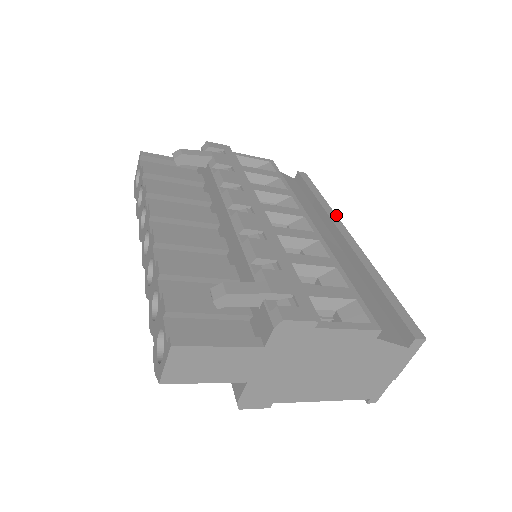
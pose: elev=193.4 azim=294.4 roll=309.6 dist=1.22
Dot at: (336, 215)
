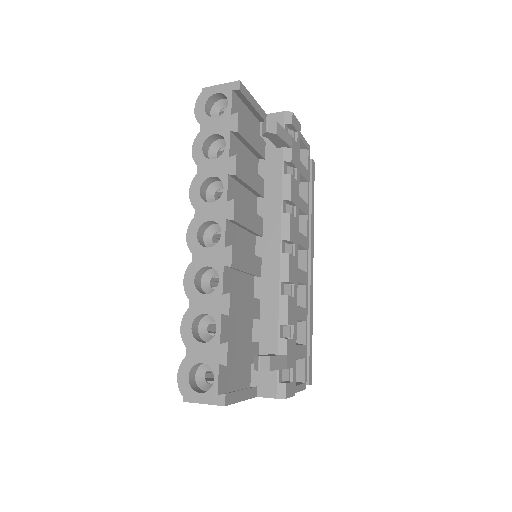
Dot at: occluded
